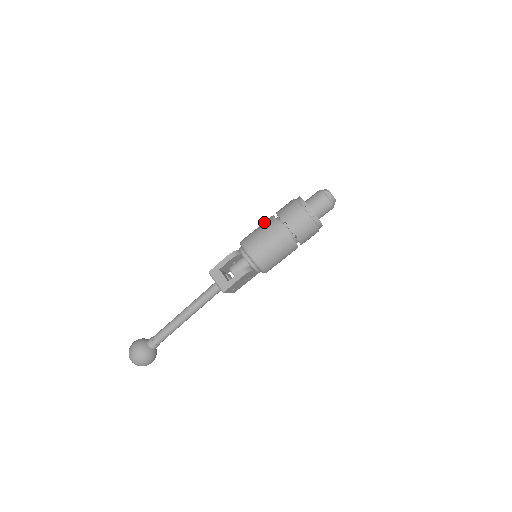
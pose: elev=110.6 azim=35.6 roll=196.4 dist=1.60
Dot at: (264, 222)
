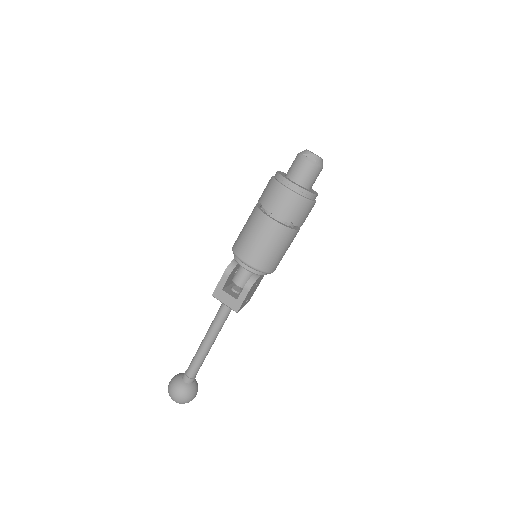
Dot at: (249, 218)
